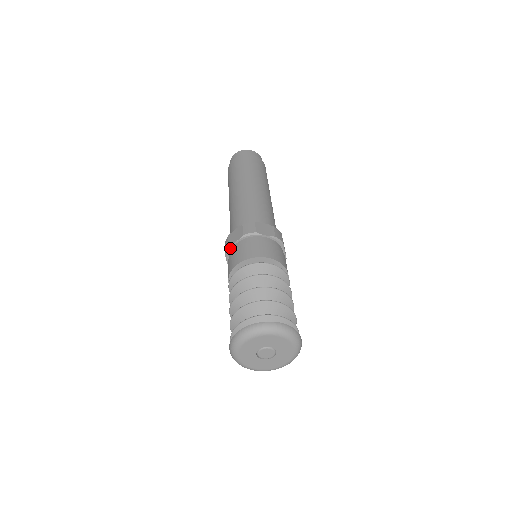
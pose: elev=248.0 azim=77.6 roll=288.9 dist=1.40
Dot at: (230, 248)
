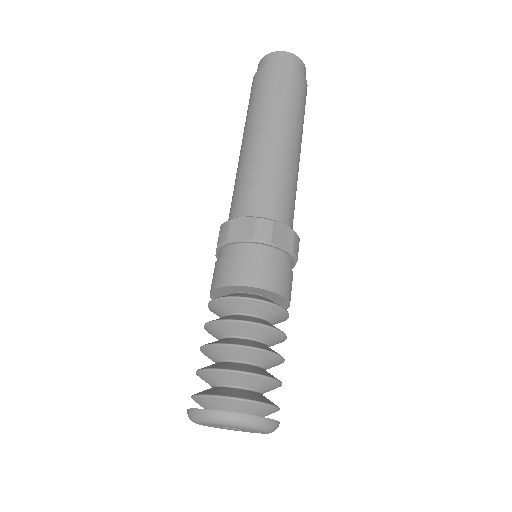
Dot at: (228, 243)
